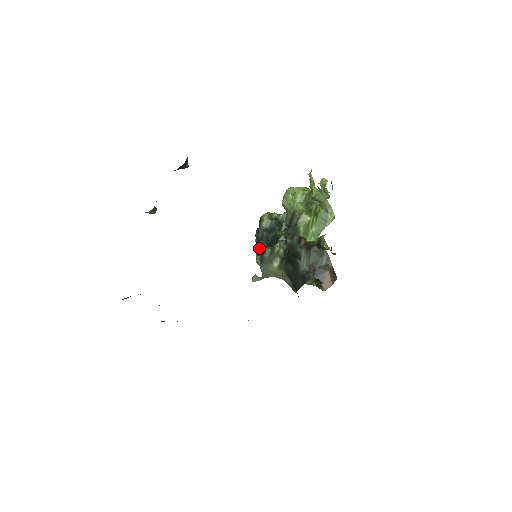
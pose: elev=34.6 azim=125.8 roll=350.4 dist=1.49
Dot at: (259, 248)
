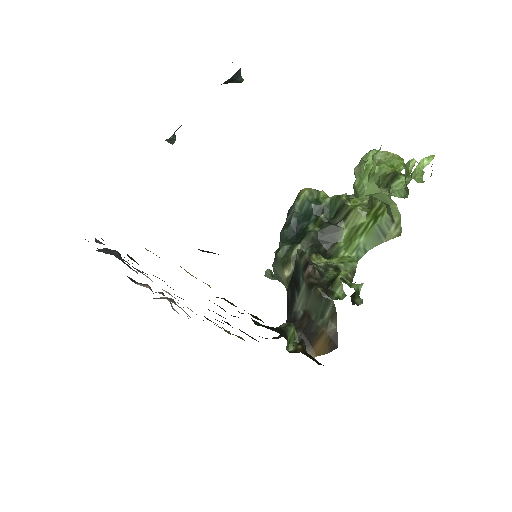
Dot at: occluded
